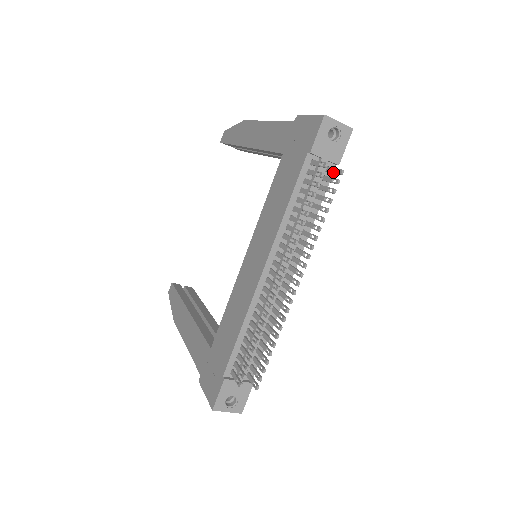
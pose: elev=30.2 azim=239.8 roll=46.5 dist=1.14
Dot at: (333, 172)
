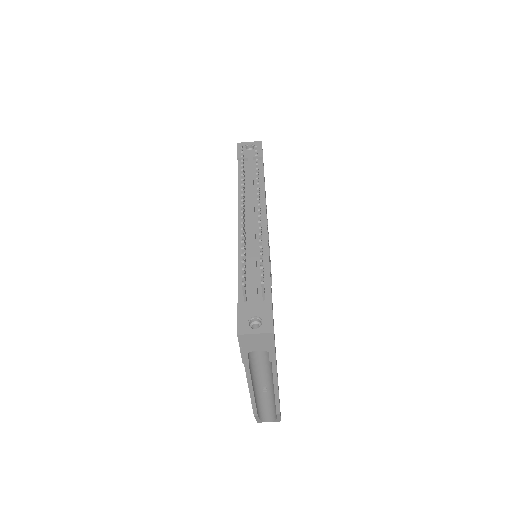
Dot at: occluded
